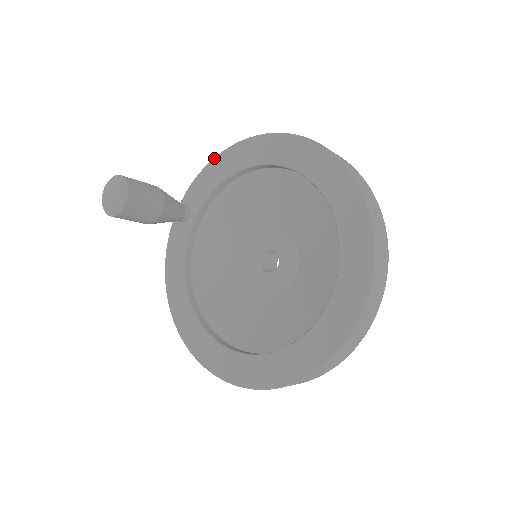
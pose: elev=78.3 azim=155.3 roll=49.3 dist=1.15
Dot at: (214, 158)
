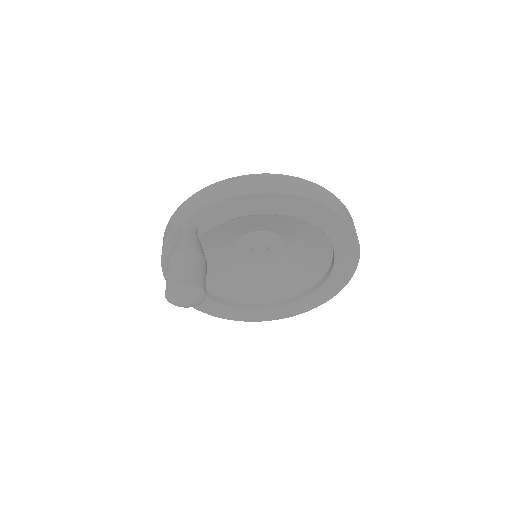
Dot at: (234, 197)
